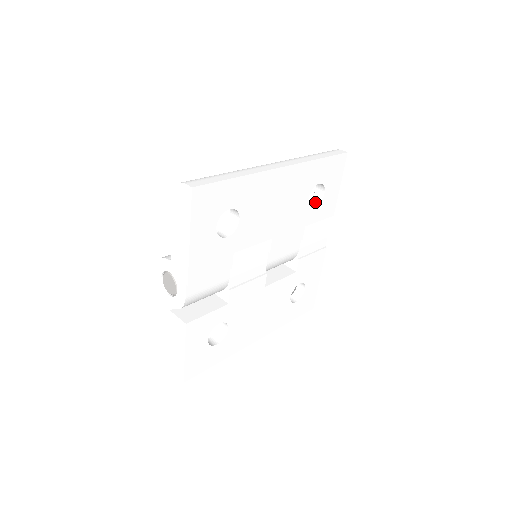
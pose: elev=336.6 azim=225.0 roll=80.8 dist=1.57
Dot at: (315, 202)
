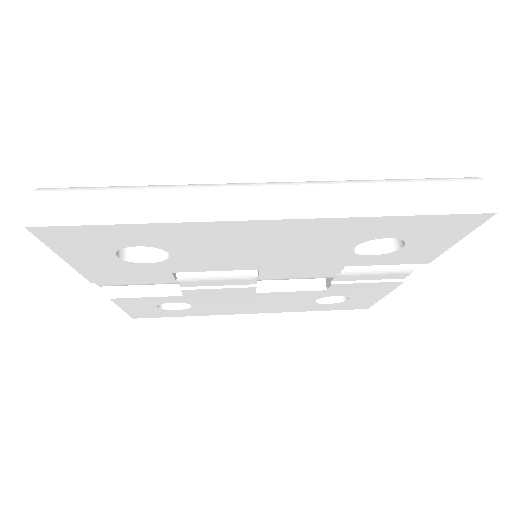
Dot at: (384, 244)
